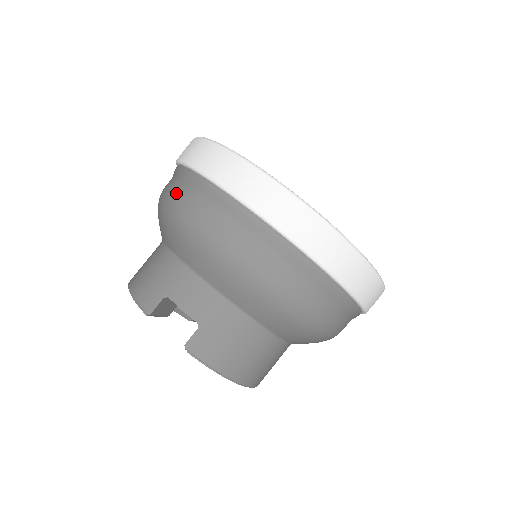
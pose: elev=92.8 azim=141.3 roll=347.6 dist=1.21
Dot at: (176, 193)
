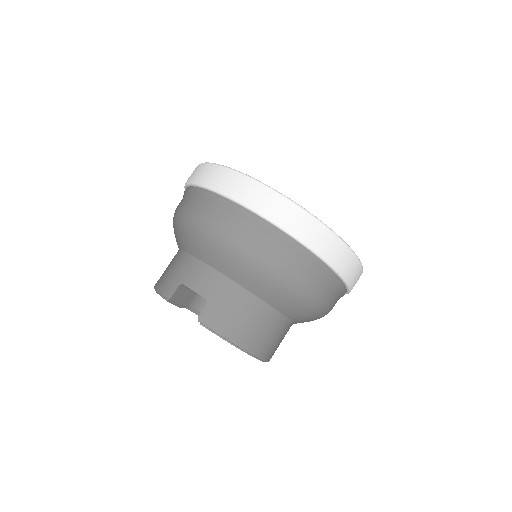
Dot at: (183, 205)
